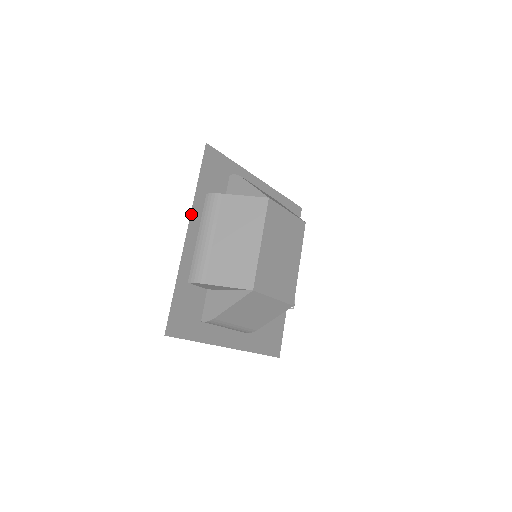
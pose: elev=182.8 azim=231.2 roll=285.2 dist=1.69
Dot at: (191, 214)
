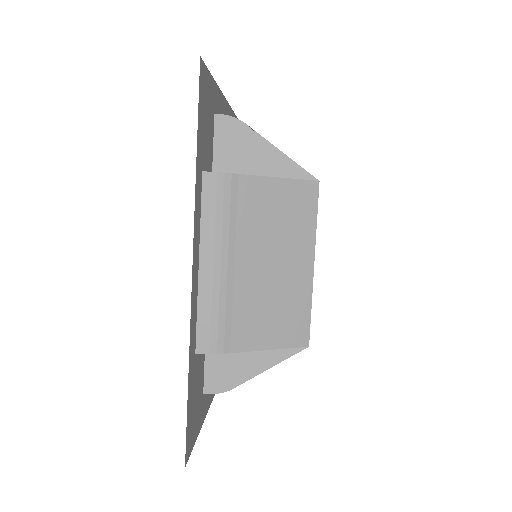
Dot at: occluded
